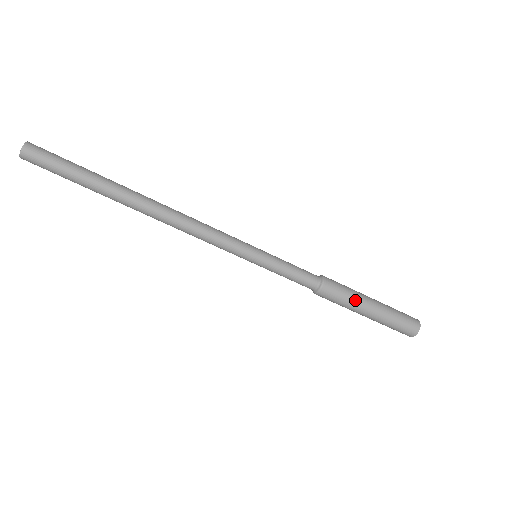
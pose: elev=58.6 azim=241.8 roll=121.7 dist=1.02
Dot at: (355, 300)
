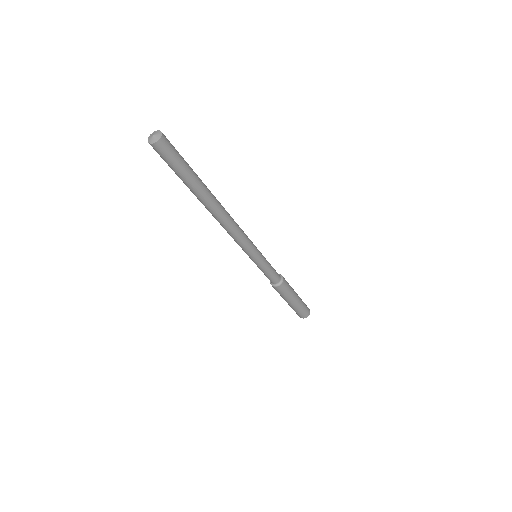
Dot at: (291, 295)
